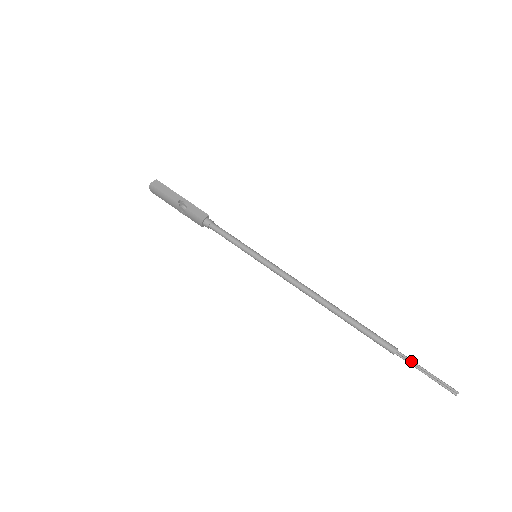
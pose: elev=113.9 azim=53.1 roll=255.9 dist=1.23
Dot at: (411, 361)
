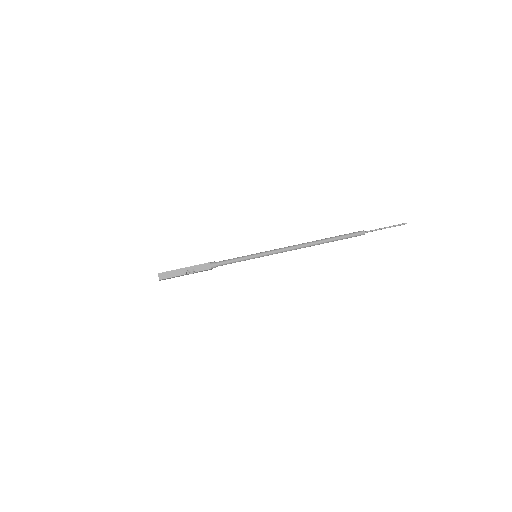
Dot at: occluded
